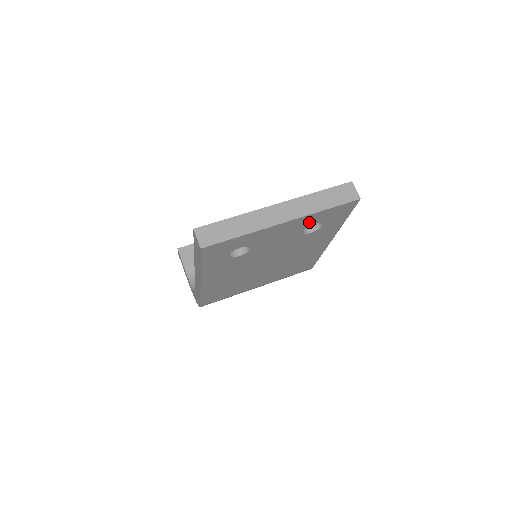
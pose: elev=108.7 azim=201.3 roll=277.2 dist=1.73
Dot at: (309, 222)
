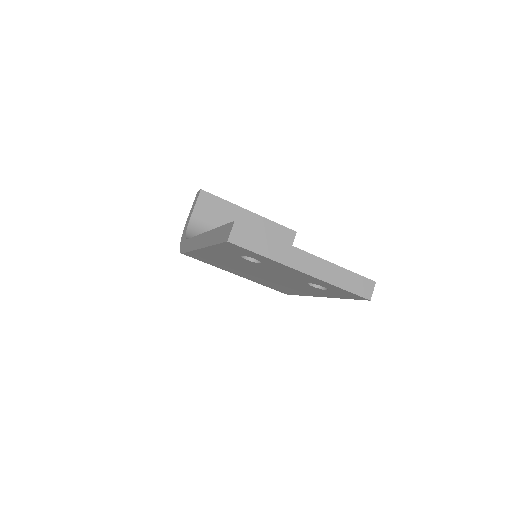
Dot at: (320, 283)
